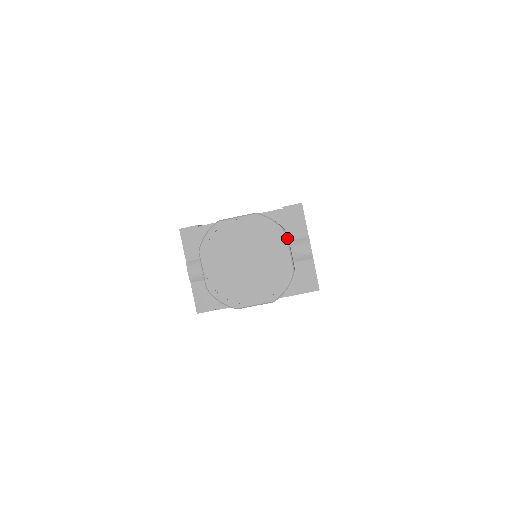
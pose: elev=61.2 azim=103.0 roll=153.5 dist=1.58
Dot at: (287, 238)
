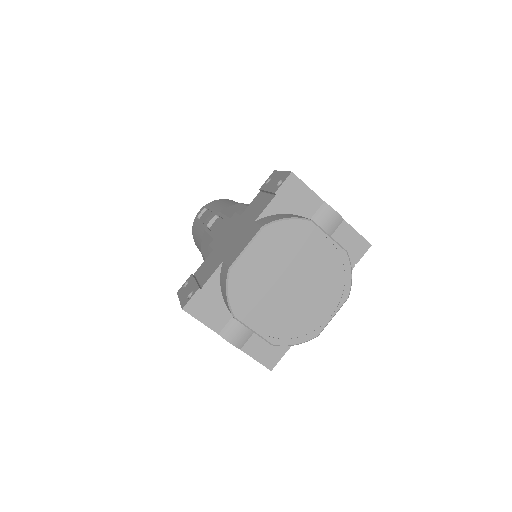
Dot at: (316, 225)
